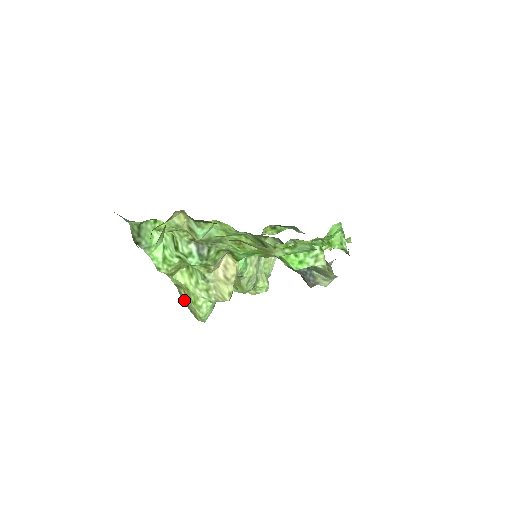
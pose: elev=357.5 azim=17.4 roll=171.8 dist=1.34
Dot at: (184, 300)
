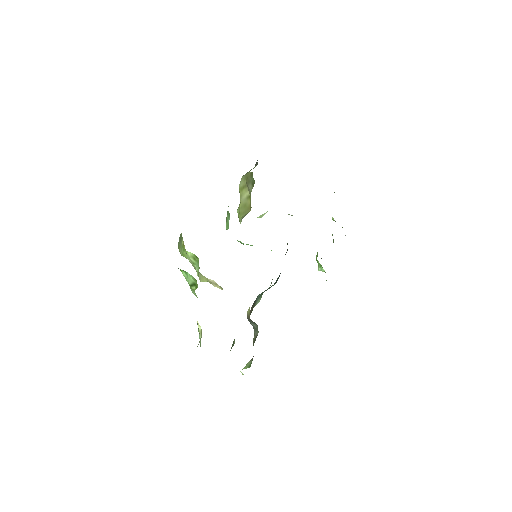
Dot at: (180, 238)
